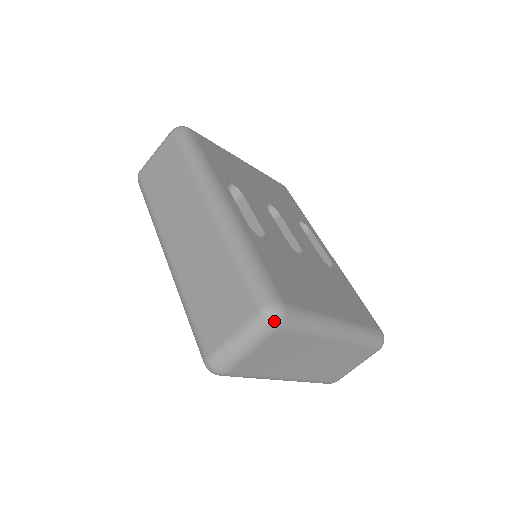
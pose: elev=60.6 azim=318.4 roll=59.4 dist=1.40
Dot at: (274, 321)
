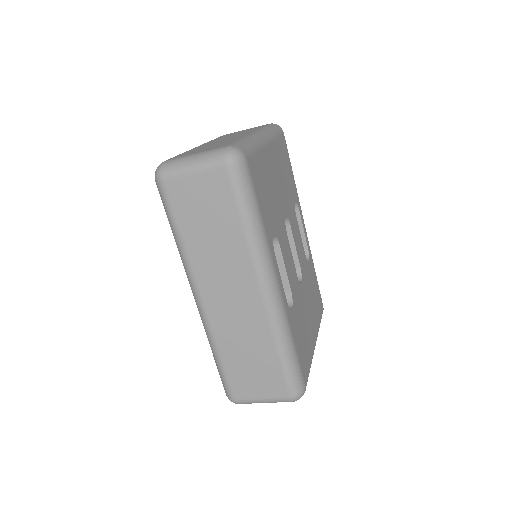
Dot at: occluded
